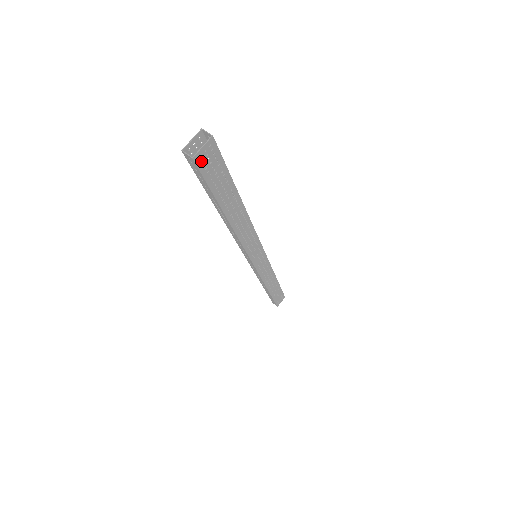
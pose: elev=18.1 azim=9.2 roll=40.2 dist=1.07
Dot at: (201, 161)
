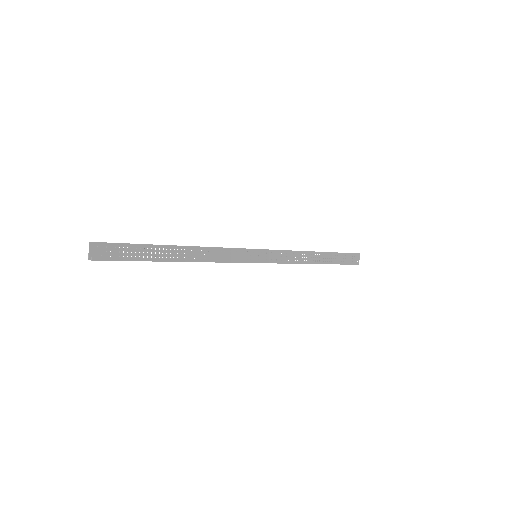
Dot at: (101, 256)
